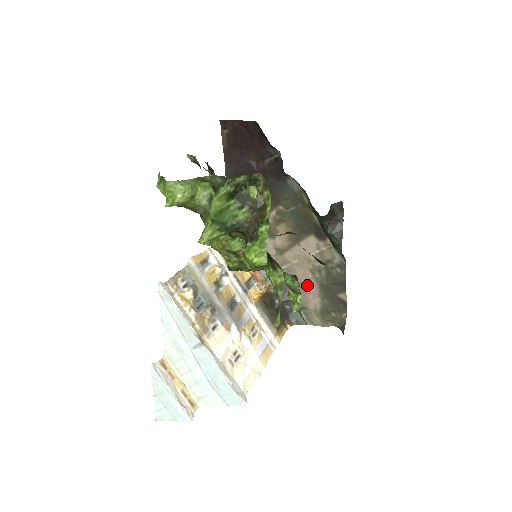
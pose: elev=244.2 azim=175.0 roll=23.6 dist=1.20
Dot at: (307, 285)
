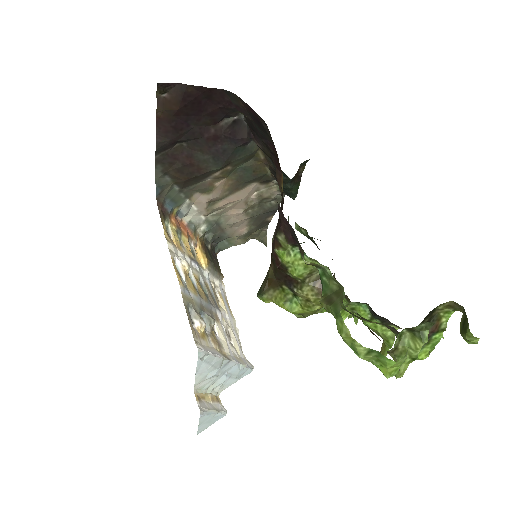
Dot at: (237, 221)
